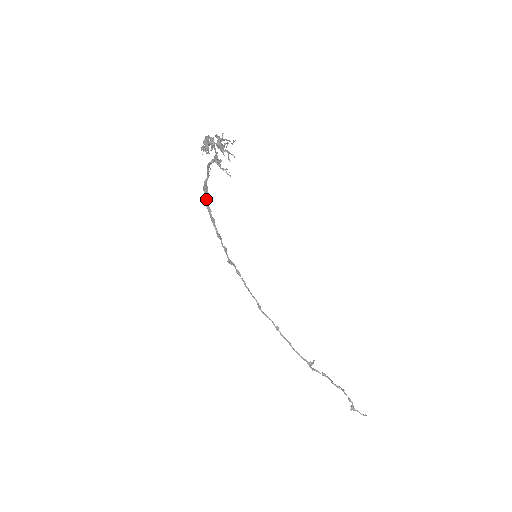
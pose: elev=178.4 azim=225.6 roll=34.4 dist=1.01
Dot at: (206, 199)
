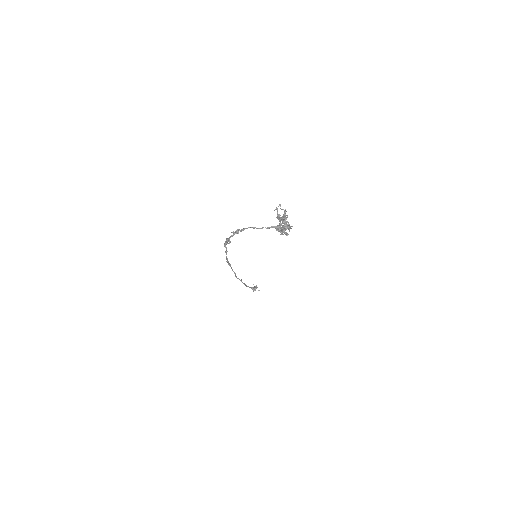
Dot at: (231, 236)
